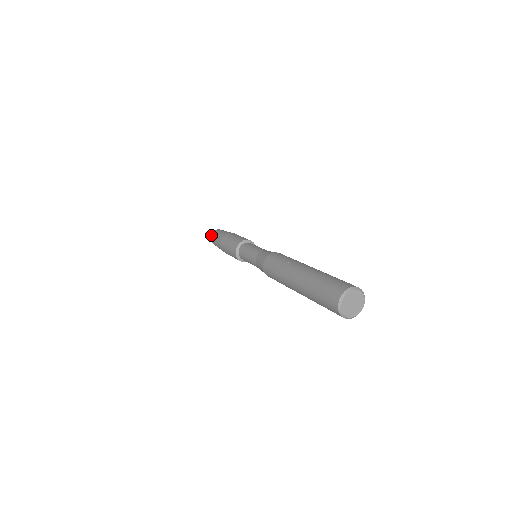
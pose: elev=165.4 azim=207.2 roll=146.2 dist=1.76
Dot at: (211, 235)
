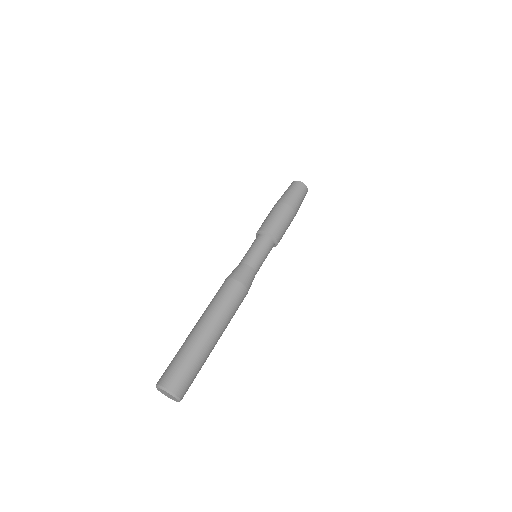
Dot at: (291, 183)
